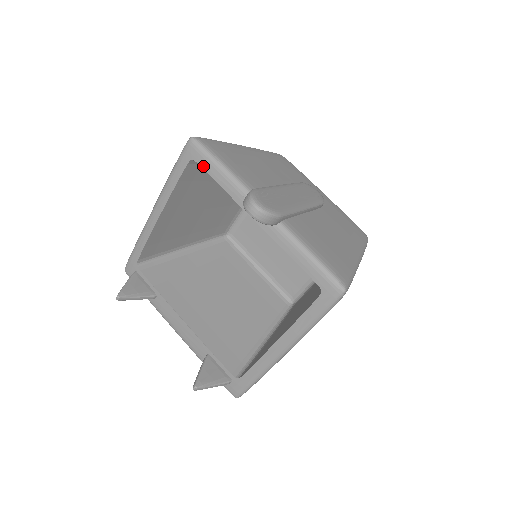
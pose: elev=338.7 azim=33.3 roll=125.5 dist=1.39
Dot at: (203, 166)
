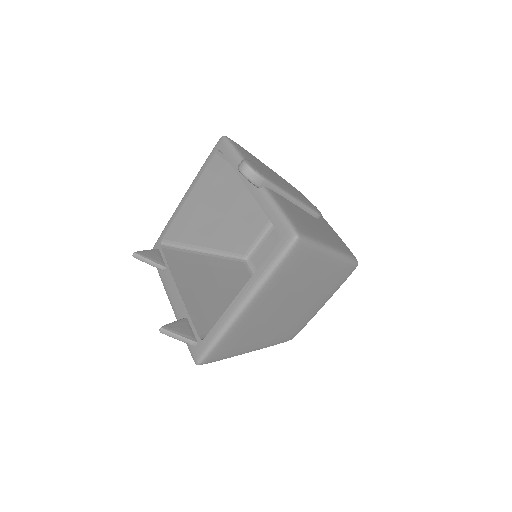
Dot at: (224, 153)
